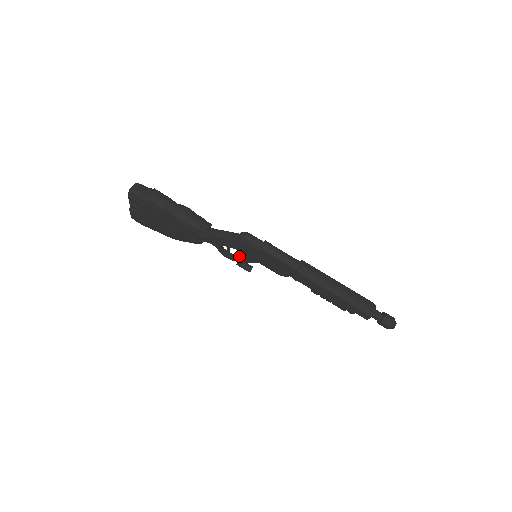
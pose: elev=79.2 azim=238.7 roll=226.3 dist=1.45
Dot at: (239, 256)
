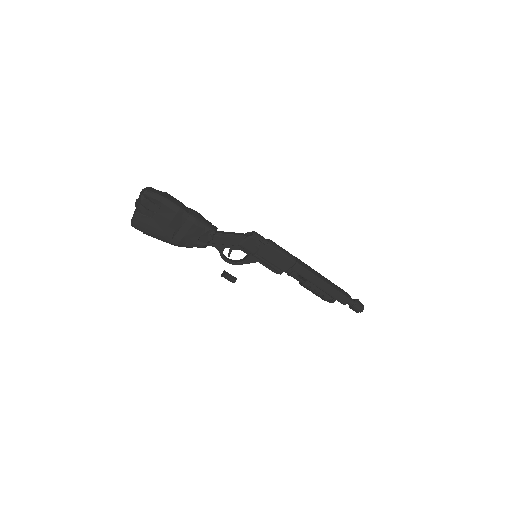
Dot at: (237, 260)
